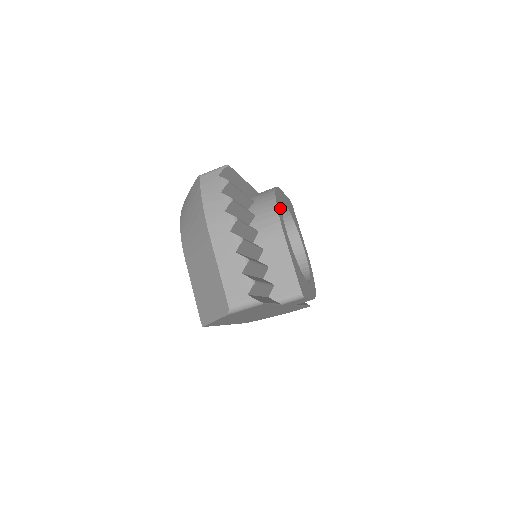
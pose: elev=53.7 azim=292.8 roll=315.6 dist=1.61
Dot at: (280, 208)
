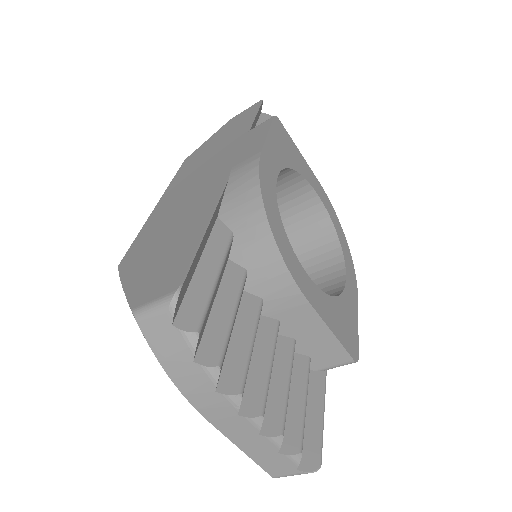
Dot at: (282, 232)
